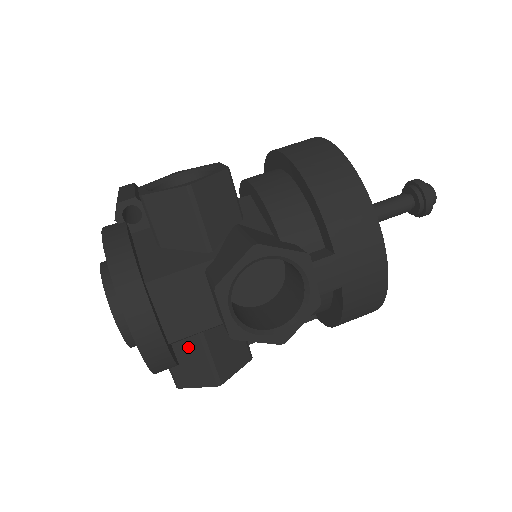
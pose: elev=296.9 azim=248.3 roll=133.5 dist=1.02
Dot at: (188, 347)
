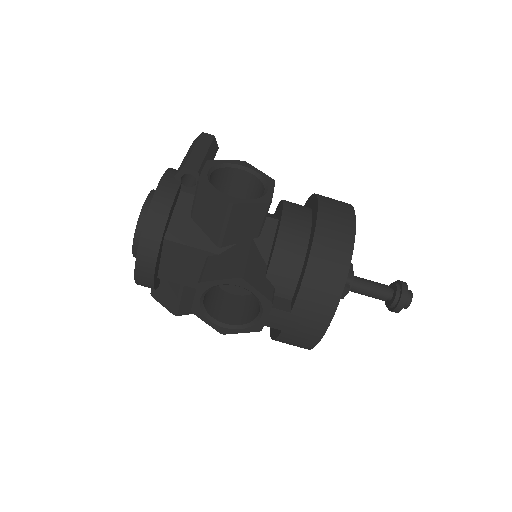
Dot at: (170, 283)
